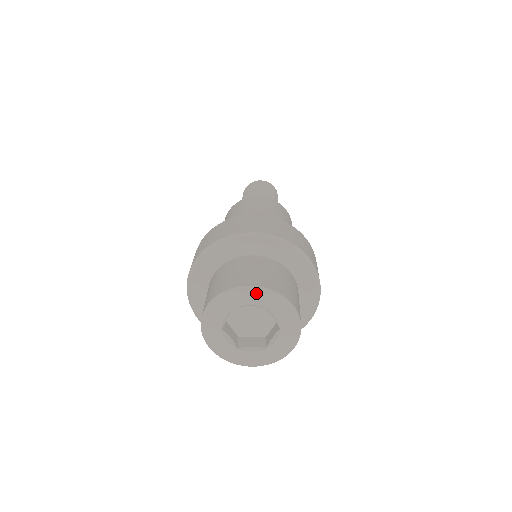
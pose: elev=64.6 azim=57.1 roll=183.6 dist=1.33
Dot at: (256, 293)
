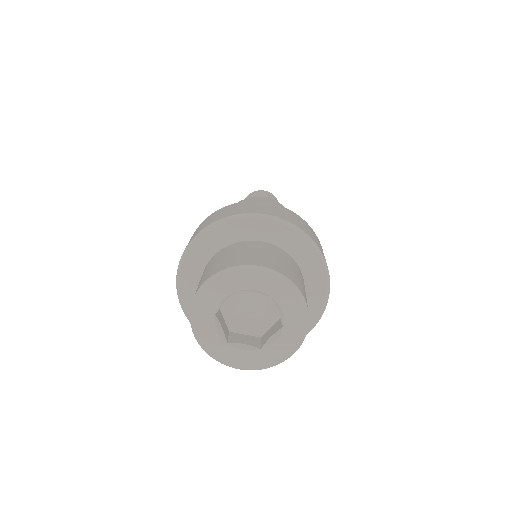
Dot at: (214, 285)
